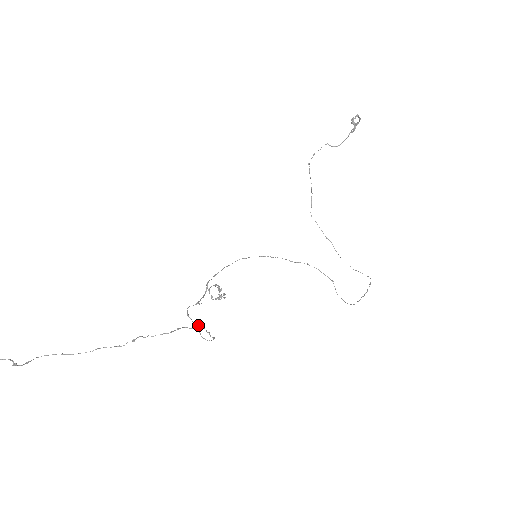
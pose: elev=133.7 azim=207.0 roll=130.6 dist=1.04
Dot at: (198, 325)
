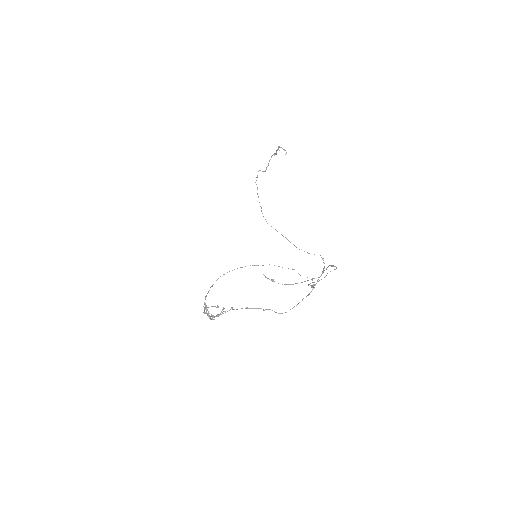
Dot at: (322, 271)
